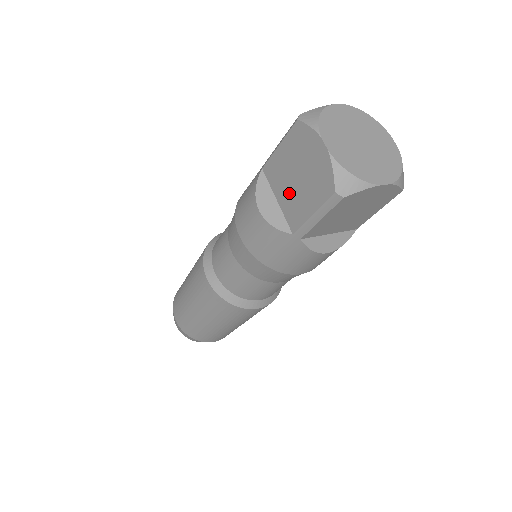
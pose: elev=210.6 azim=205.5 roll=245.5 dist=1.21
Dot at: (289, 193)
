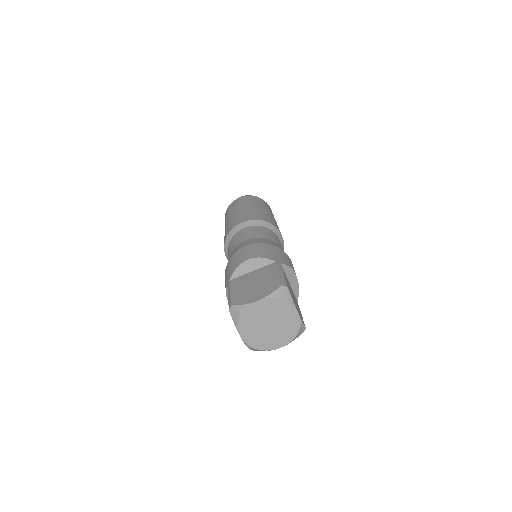
Dot at: occluded
